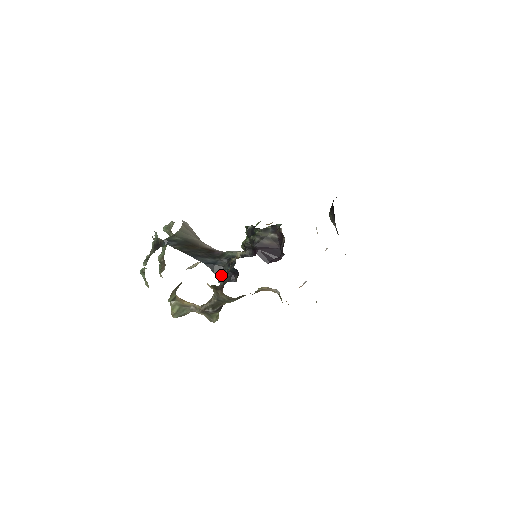
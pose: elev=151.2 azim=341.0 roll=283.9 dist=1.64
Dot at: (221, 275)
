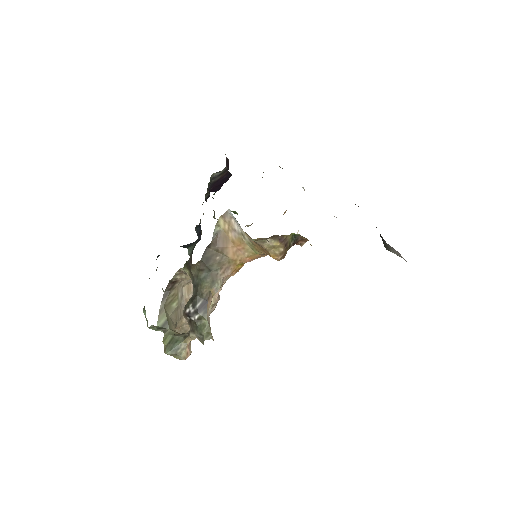
Dot at: (191, 247)
